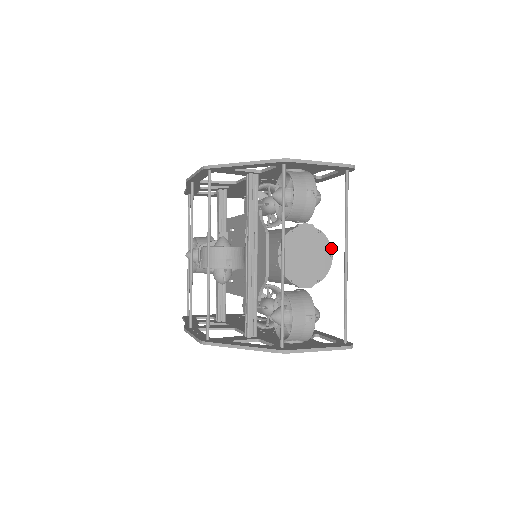
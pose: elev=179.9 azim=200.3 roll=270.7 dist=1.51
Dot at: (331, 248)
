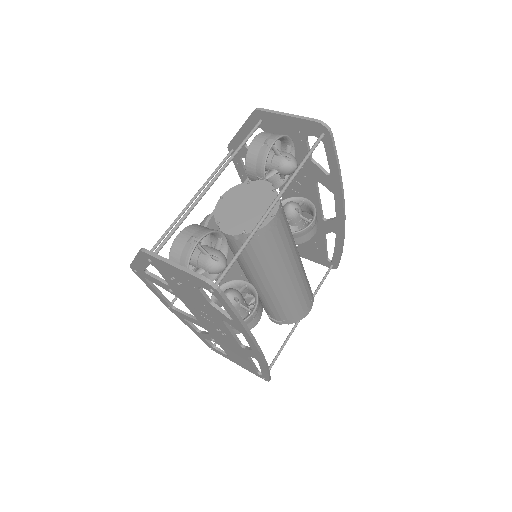
Dot at: (278, 209)
